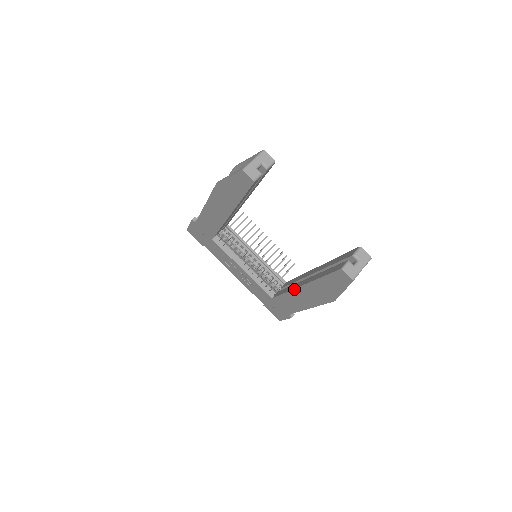
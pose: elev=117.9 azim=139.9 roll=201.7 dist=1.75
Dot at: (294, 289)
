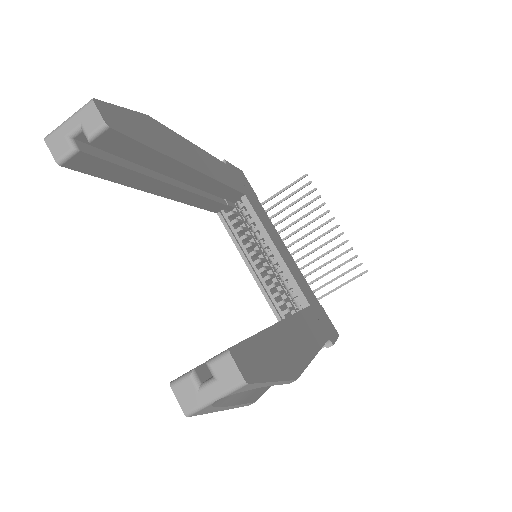
Dot at: occluded
